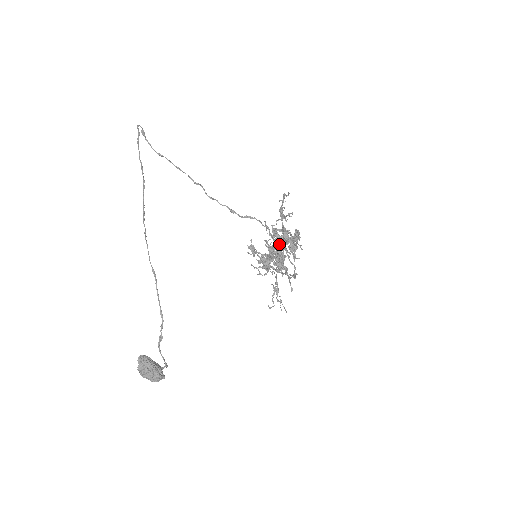
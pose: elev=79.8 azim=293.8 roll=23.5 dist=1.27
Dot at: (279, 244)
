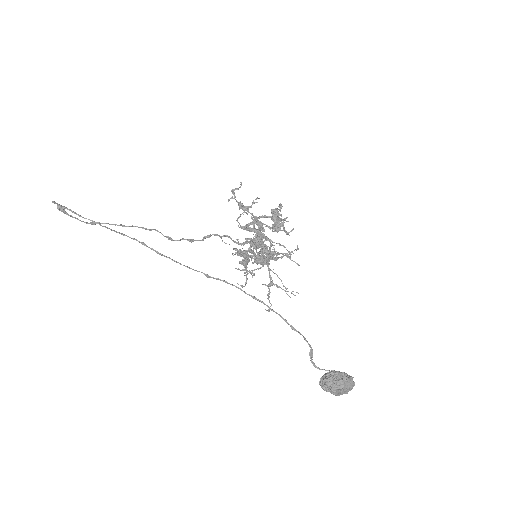
Dot at: (261, 235)
